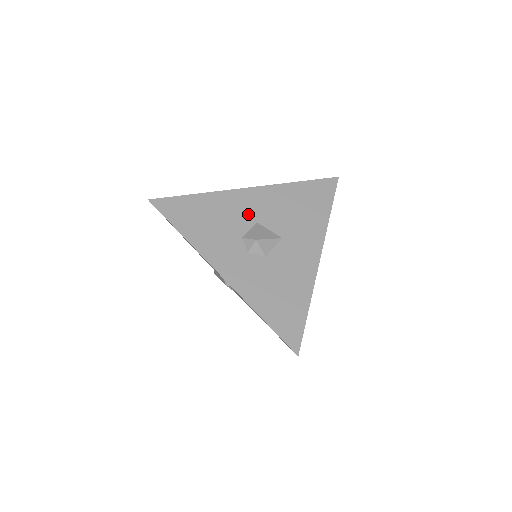
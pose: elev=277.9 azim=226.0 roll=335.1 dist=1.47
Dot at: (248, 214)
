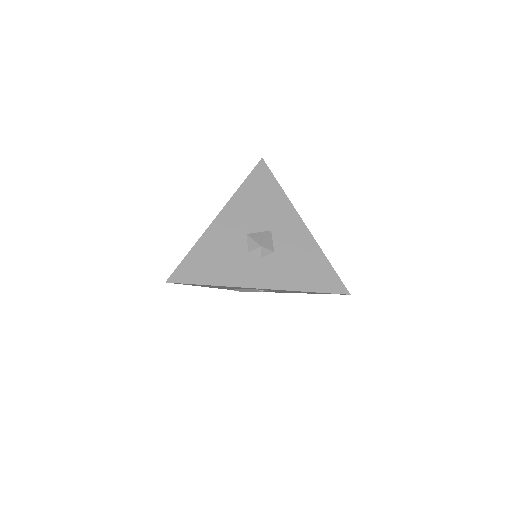
Dot at: (236, 233)
